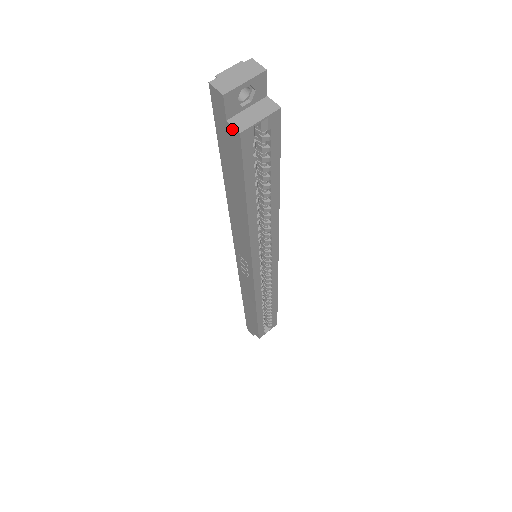
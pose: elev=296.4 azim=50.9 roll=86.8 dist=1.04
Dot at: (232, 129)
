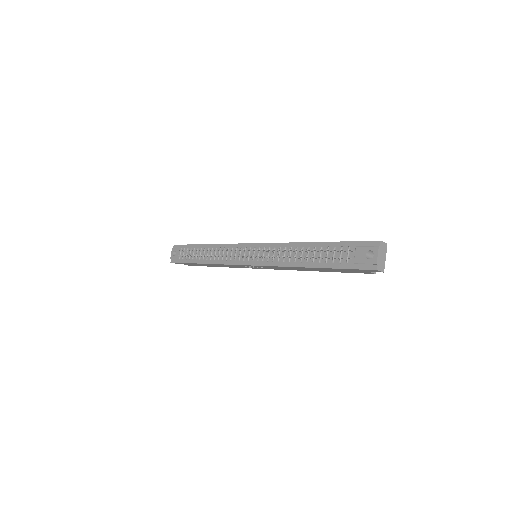
Dot at: (370, 273)
